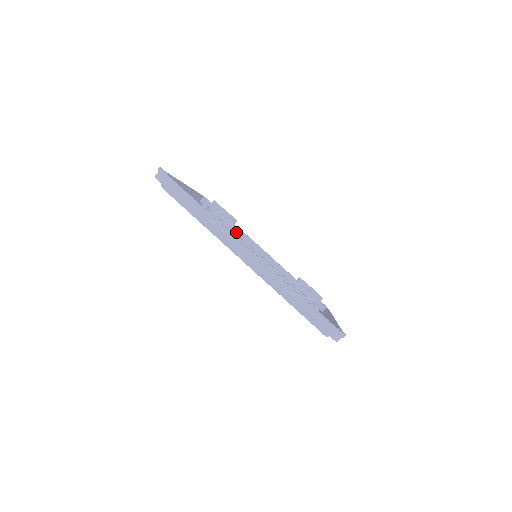
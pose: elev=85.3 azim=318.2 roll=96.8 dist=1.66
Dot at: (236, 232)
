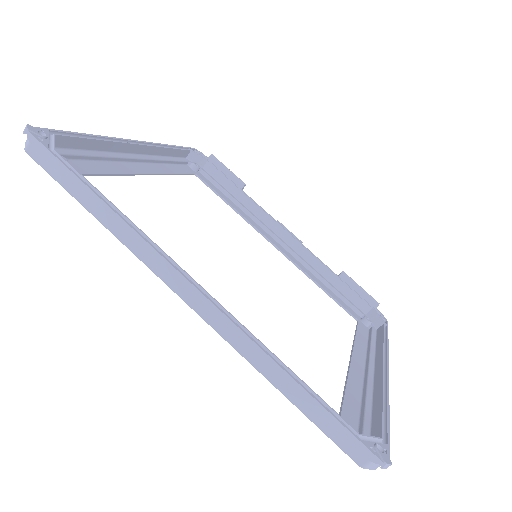
Dot at: (243, 203)
